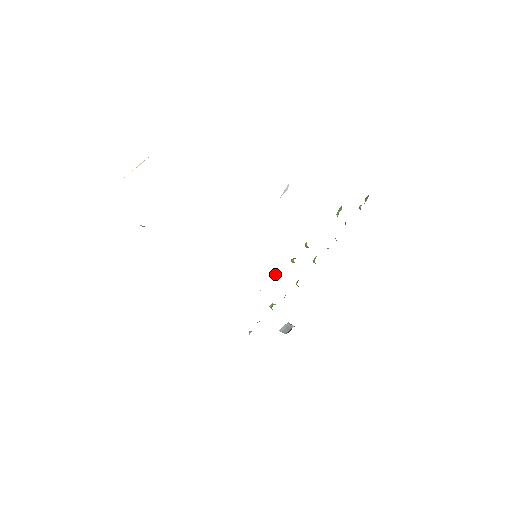
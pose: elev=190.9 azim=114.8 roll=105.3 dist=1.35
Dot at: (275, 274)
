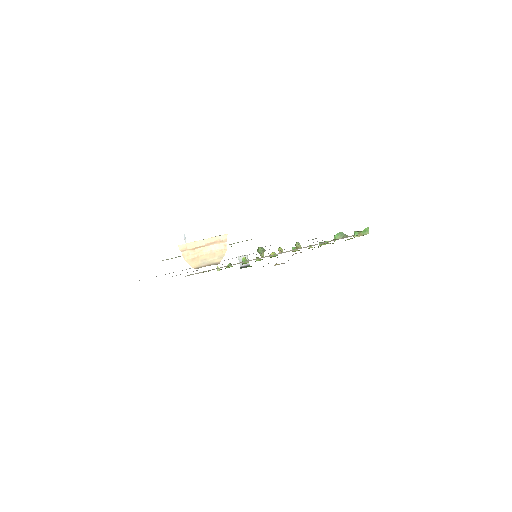
Dot at: occluded
